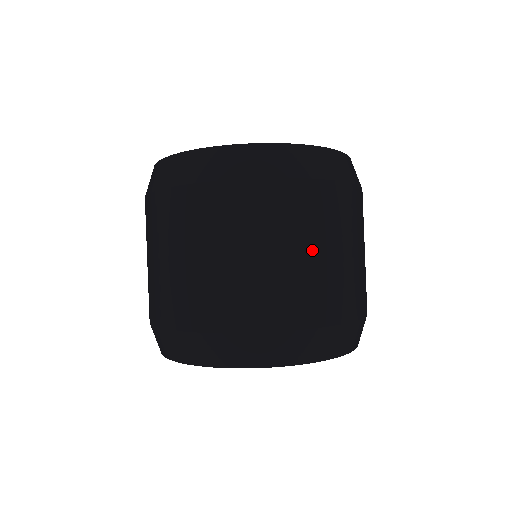
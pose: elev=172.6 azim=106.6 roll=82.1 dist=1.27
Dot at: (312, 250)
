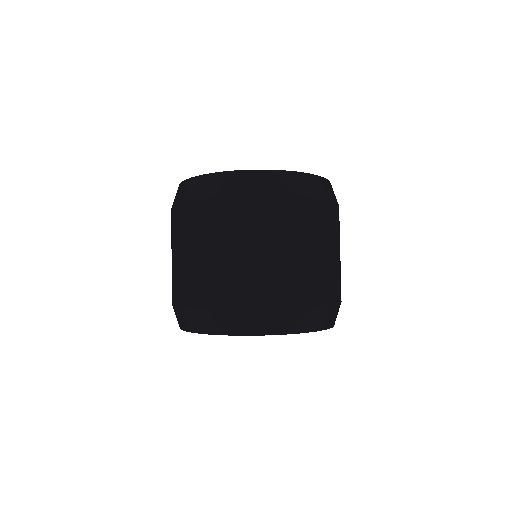
Dot at: (238, 249)
